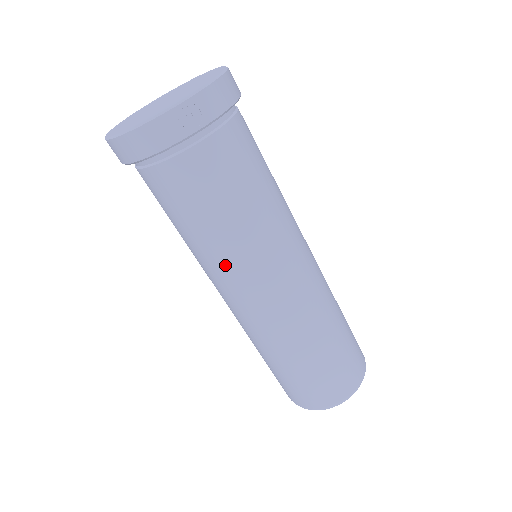
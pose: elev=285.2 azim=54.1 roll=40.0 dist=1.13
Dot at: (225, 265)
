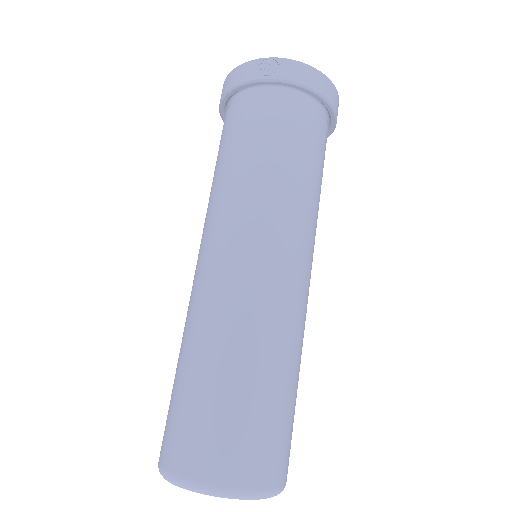
Dot at: (214, 207)
